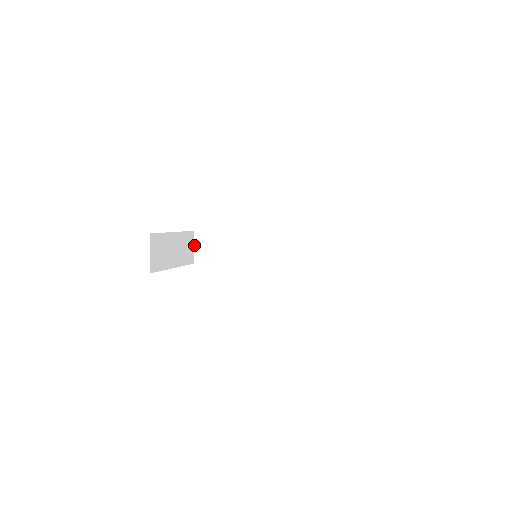
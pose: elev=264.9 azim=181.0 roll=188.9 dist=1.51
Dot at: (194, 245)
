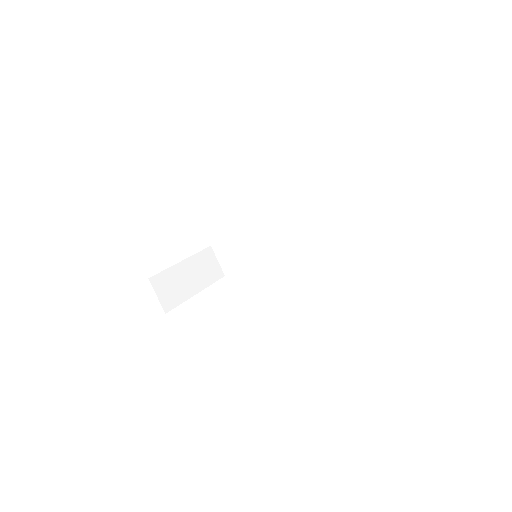
Dot at: (217, 259)
